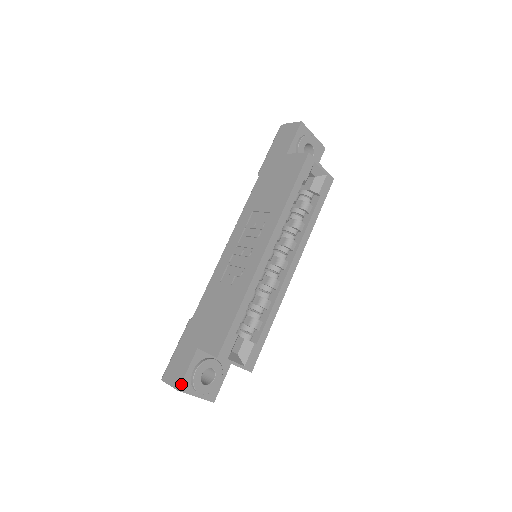
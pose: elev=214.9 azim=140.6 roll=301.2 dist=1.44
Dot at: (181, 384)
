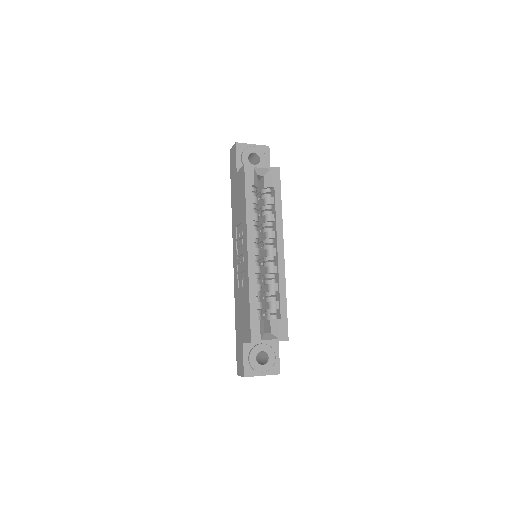
Dot at: (244, 372)
